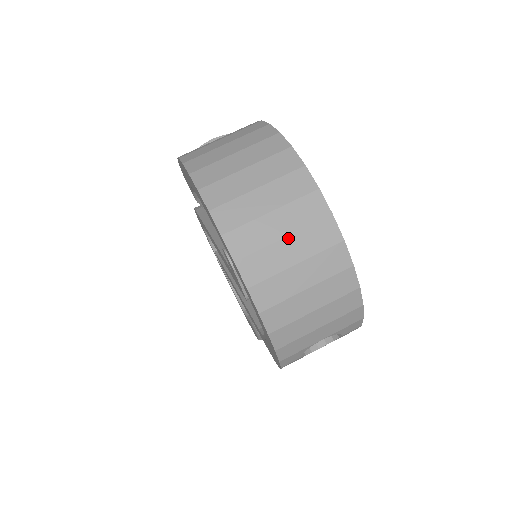
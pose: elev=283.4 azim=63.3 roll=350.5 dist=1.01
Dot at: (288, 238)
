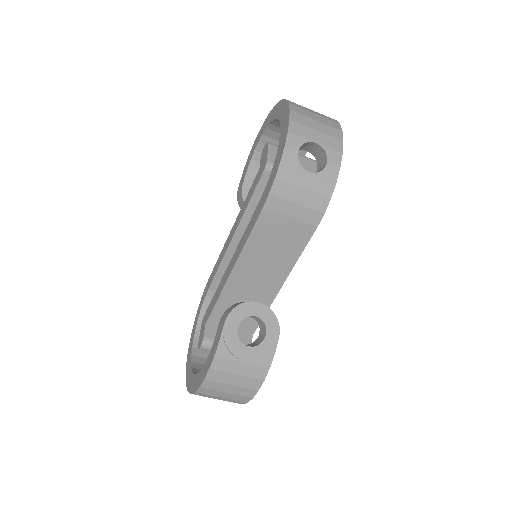
Dot at: occluded
